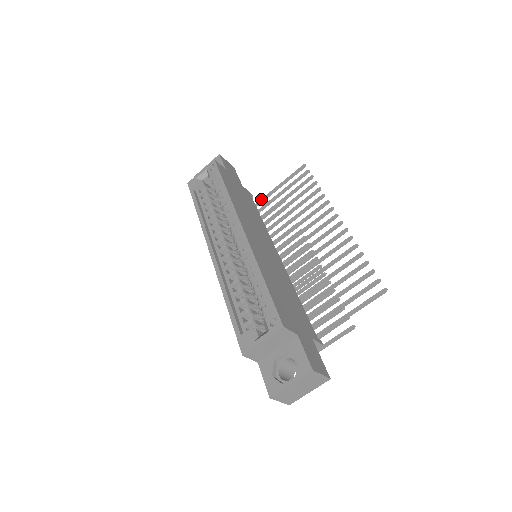
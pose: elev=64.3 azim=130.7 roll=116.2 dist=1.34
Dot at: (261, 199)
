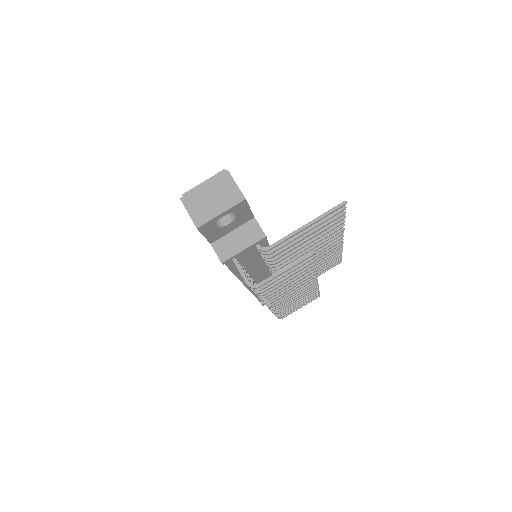
Dot at: occluded
